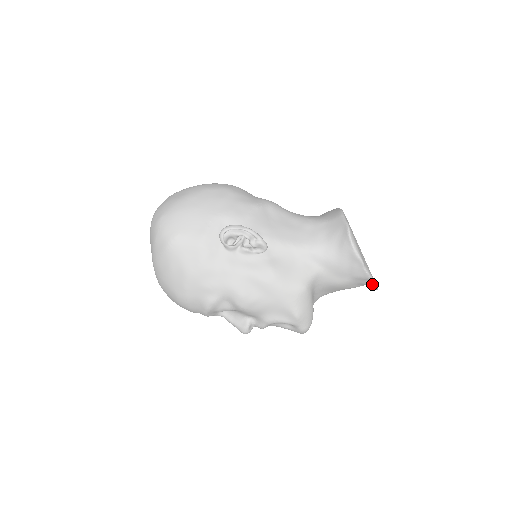
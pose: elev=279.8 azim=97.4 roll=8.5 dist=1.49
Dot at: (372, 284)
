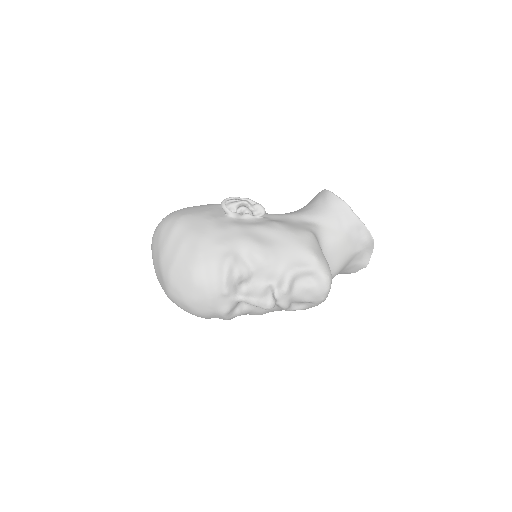
Dot at: (366, 235)
